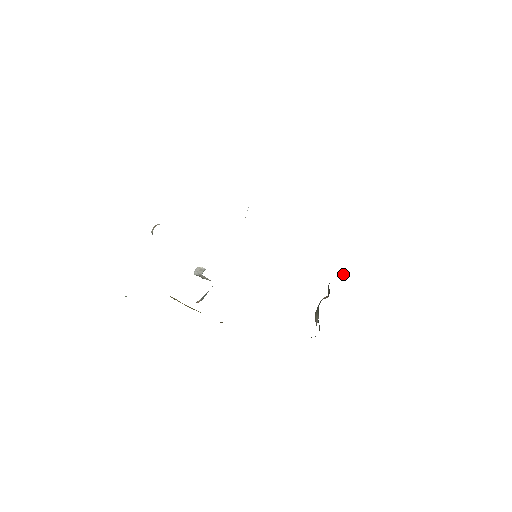
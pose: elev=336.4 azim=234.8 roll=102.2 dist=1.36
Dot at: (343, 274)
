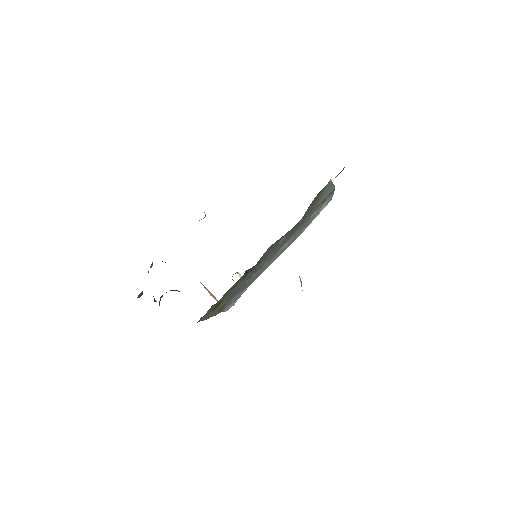
Dot at: (301, 282)
